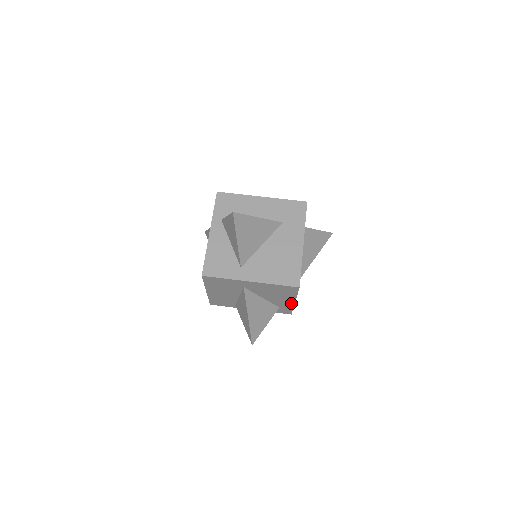
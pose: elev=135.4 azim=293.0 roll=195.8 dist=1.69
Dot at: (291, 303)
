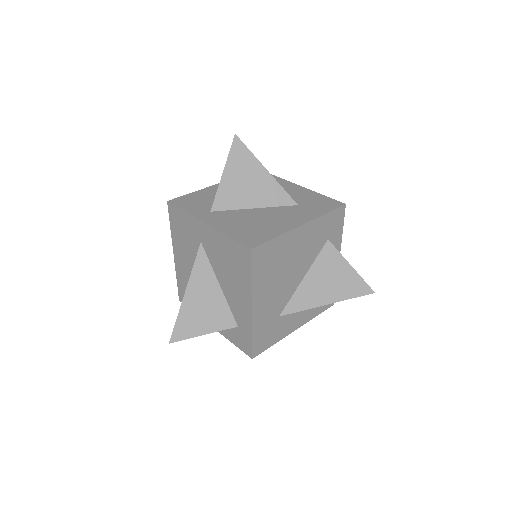
Dot at: (248, 312)
